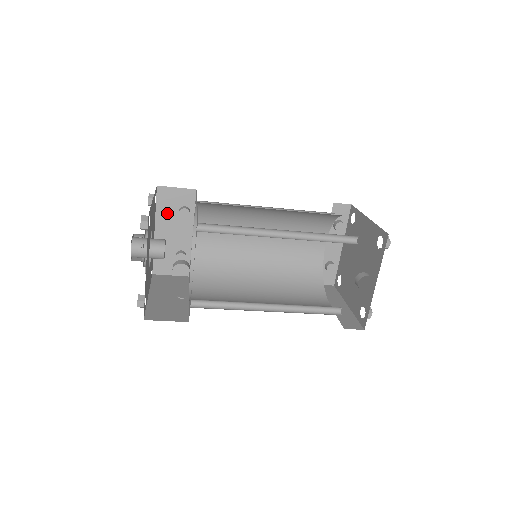
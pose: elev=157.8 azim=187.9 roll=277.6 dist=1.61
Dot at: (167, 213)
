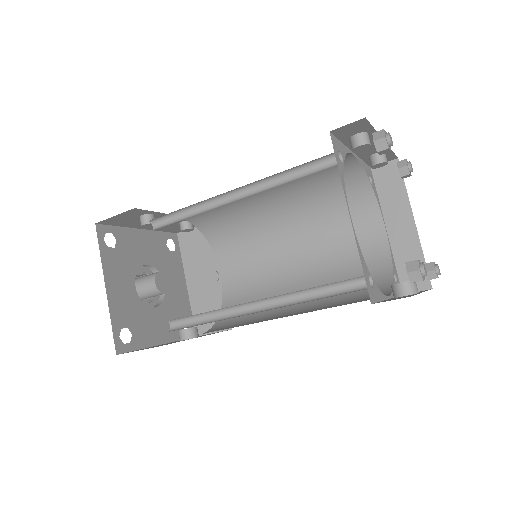
Dot at: (133, 222)
